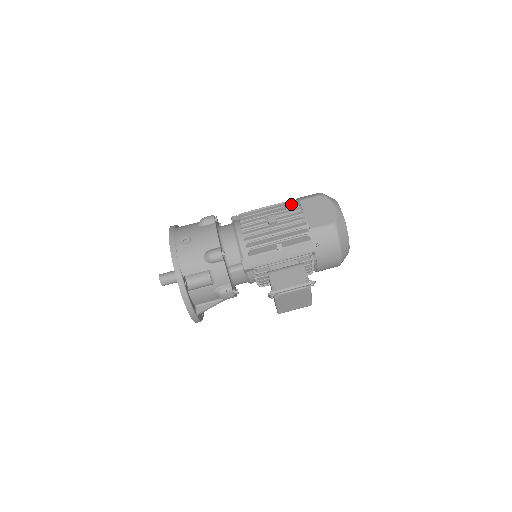
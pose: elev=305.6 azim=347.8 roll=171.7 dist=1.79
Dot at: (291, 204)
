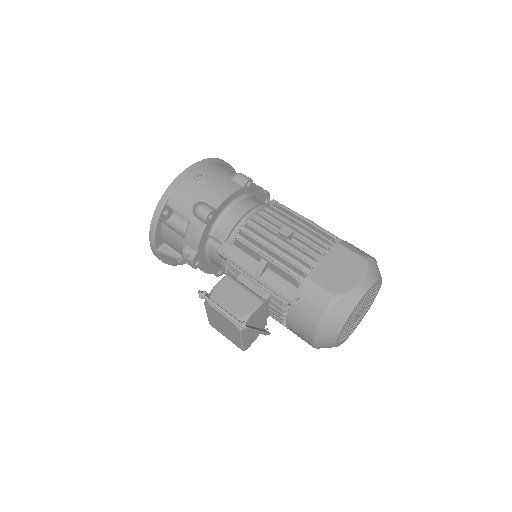
Dot at: (325, 237)
